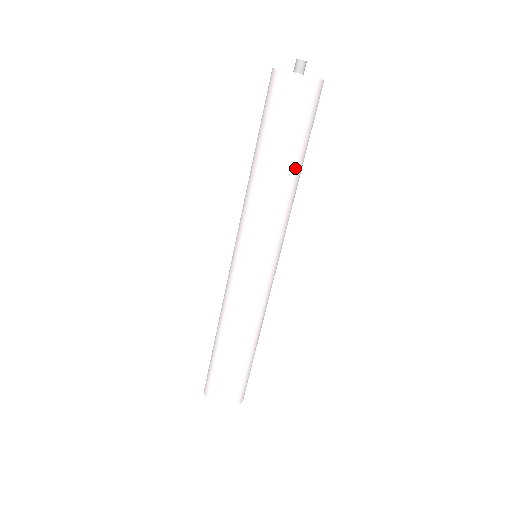
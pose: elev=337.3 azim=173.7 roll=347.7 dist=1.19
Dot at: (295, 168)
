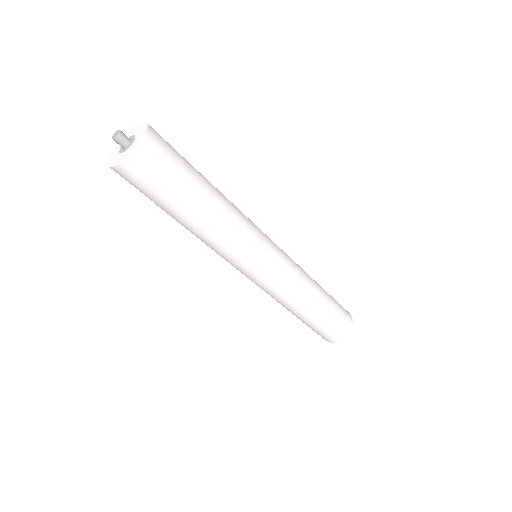
Dot at: (192, 217)
